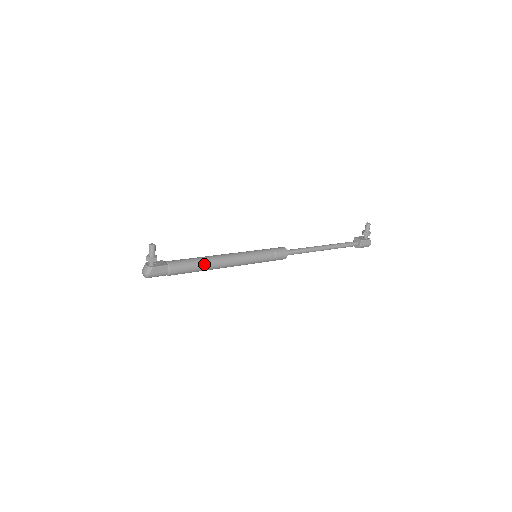
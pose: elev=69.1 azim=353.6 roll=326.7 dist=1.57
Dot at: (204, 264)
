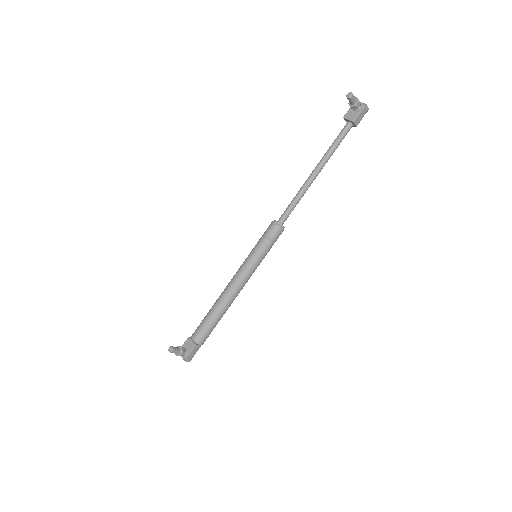
Dot at: (220, 314)
